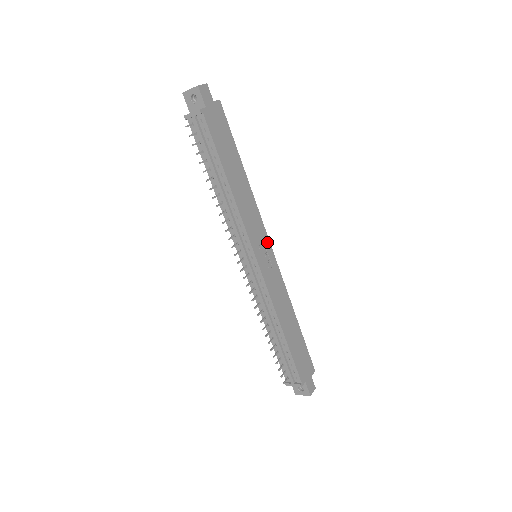
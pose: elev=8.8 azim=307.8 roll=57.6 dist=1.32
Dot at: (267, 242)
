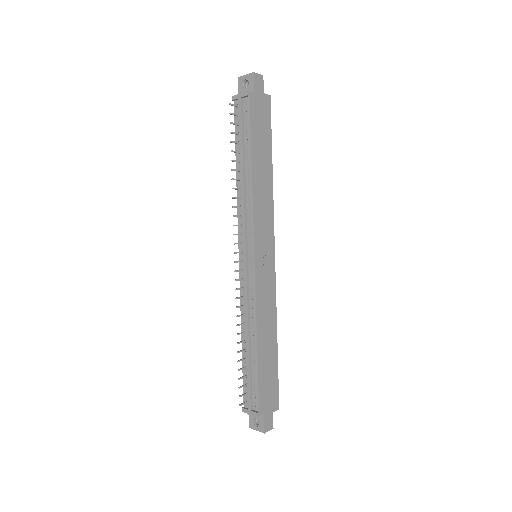
Dot at: (272, 246)
